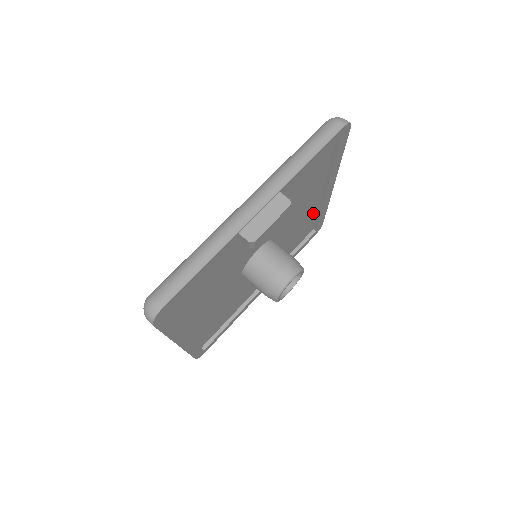
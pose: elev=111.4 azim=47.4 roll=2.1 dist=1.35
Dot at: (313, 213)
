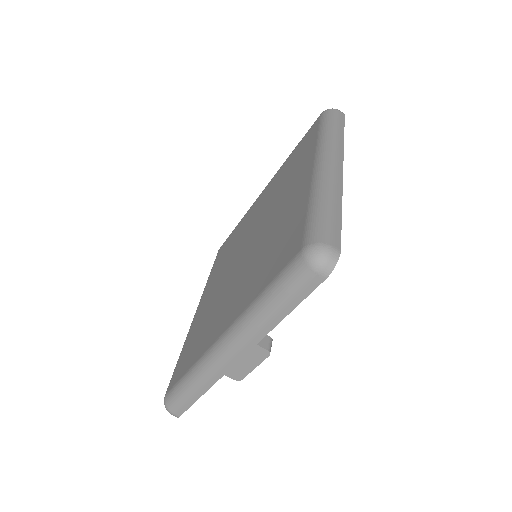
Dot at: occluded
